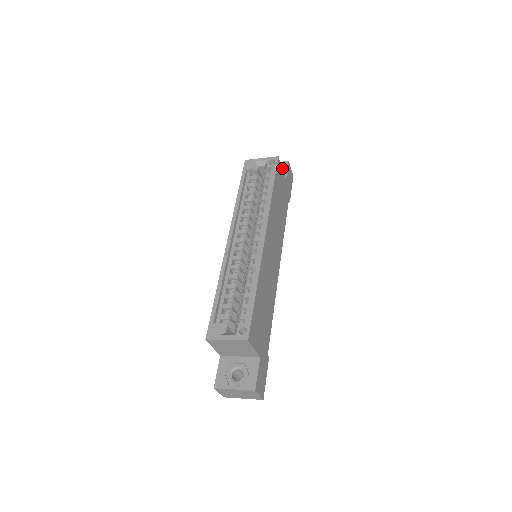
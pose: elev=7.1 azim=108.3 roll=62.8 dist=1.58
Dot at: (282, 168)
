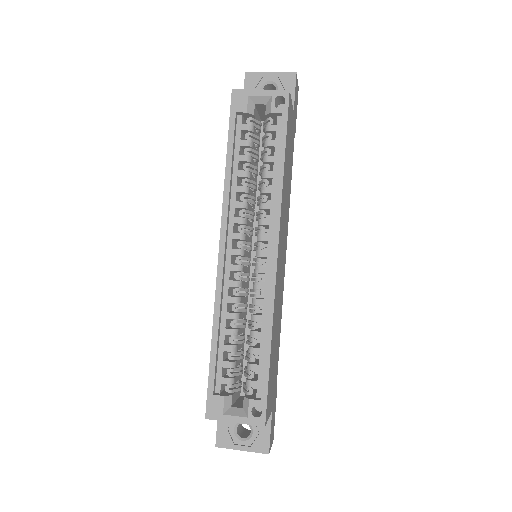
Dot at: (286, 87)
